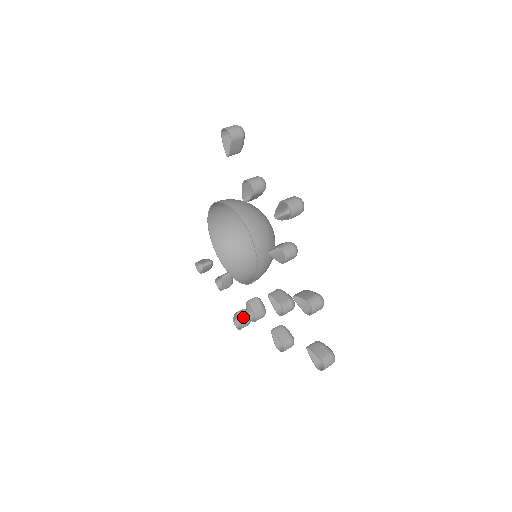
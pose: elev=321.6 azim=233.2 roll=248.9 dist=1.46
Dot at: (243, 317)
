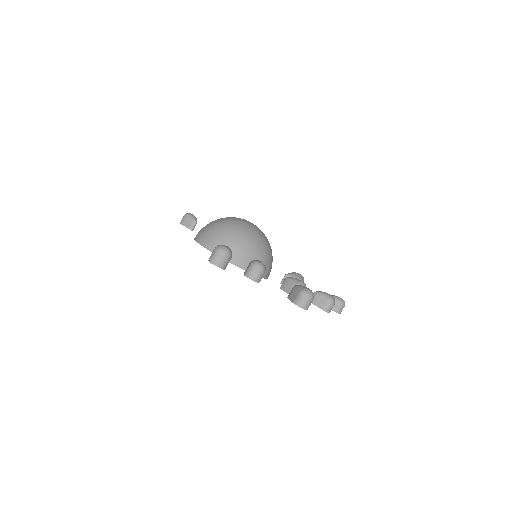
Dot at: occluded
